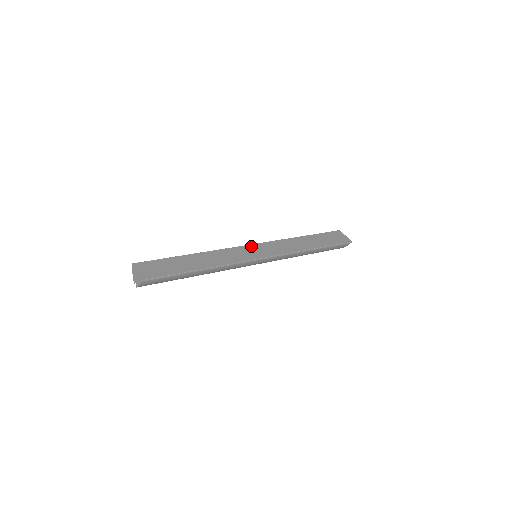
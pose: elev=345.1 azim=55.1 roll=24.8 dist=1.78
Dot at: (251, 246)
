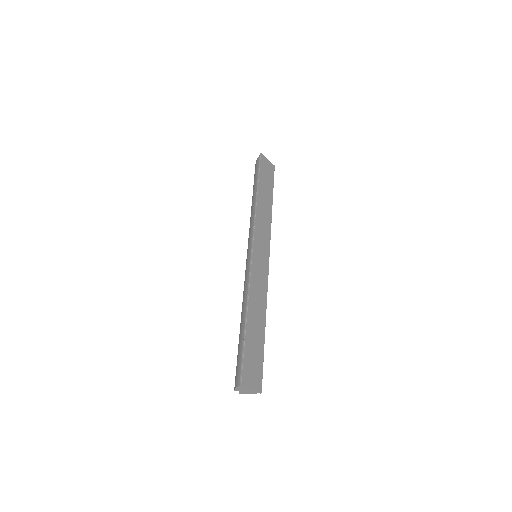
Dot at: (255, 251)
